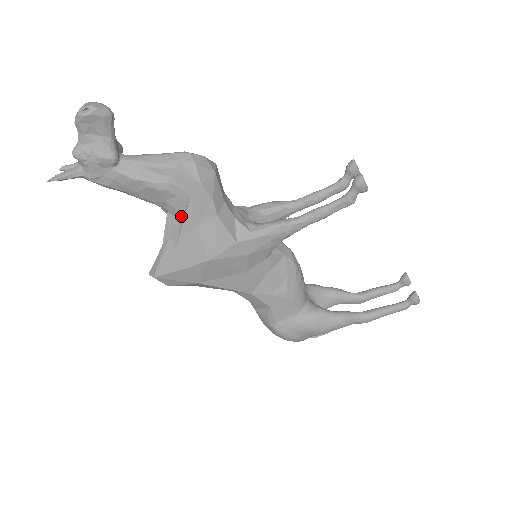
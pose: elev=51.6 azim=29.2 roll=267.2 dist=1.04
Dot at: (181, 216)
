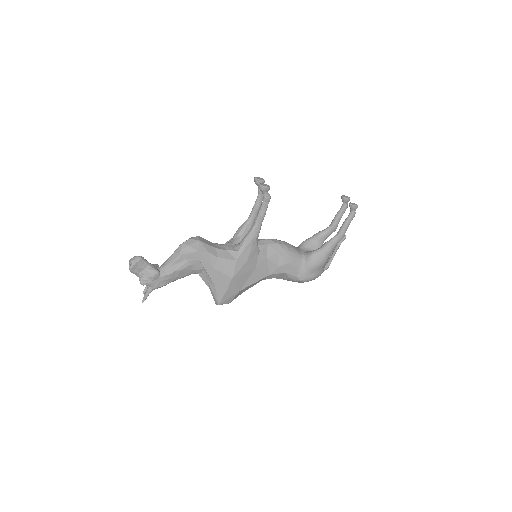
Dot at: (204, 270)
